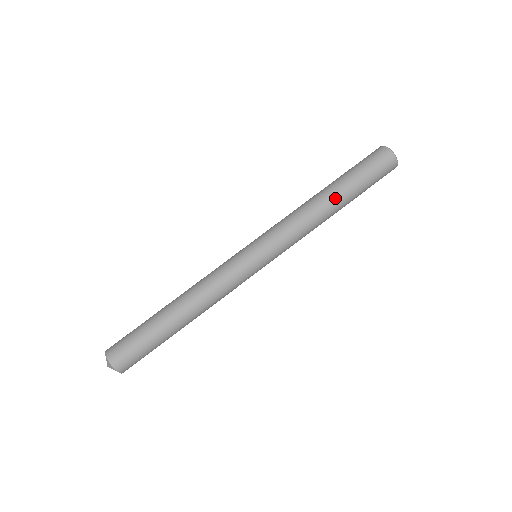
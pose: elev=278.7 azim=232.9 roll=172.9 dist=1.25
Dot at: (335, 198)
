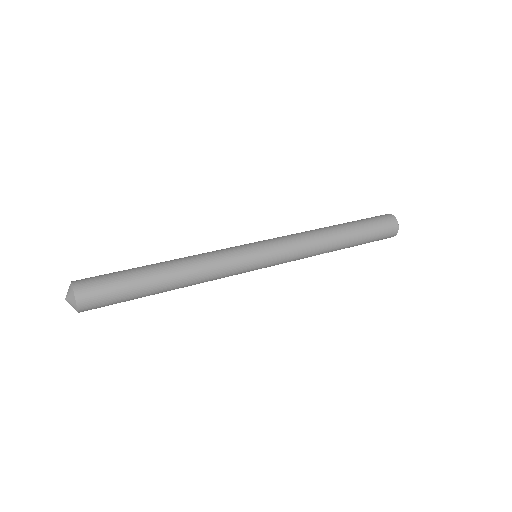
Dot at: (333, 226)
